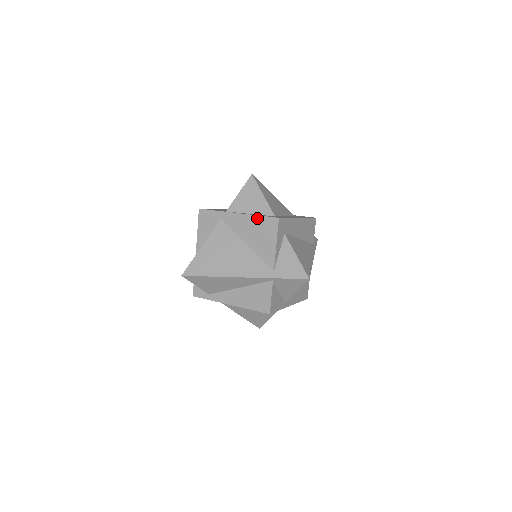
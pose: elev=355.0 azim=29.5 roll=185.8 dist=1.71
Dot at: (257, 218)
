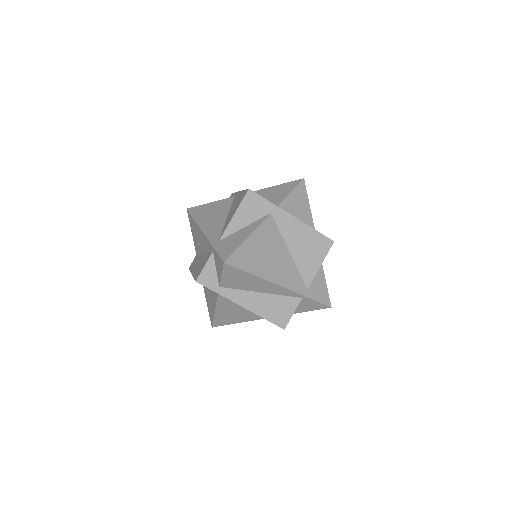
Dot at: (313, 231)
